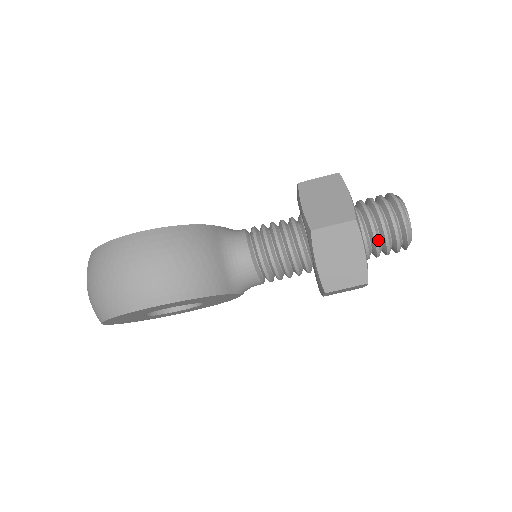
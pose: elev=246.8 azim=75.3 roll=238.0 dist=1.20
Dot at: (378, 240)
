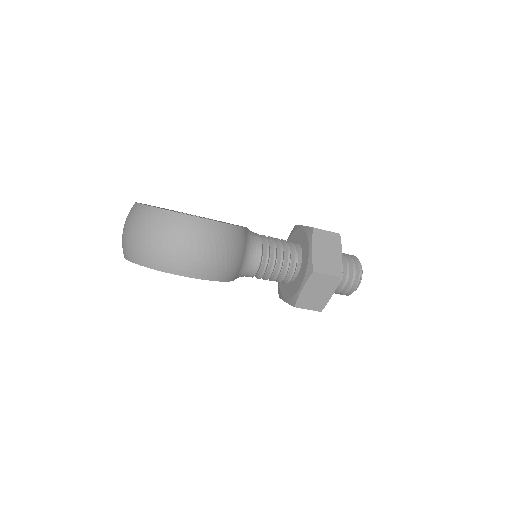
Dot at: (338, 286)
